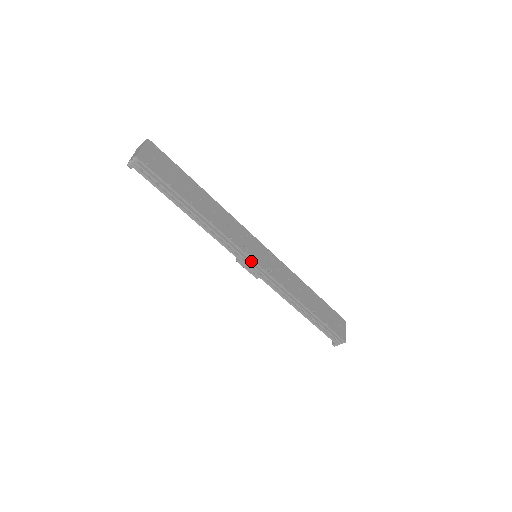
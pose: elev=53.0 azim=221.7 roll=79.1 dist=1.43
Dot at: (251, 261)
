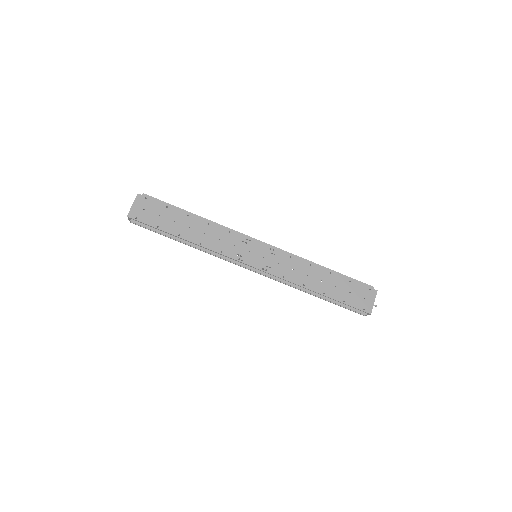
Dot at: (246, 265)
